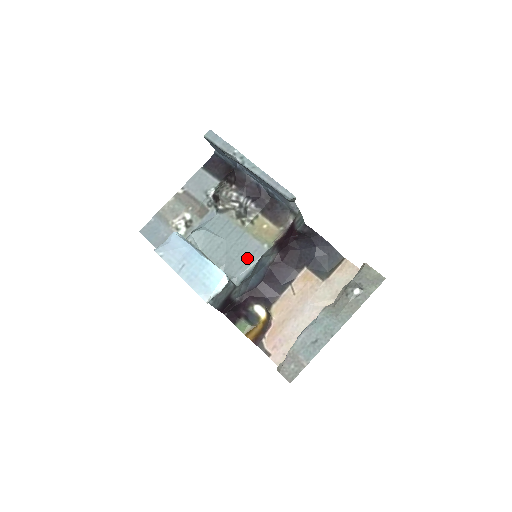
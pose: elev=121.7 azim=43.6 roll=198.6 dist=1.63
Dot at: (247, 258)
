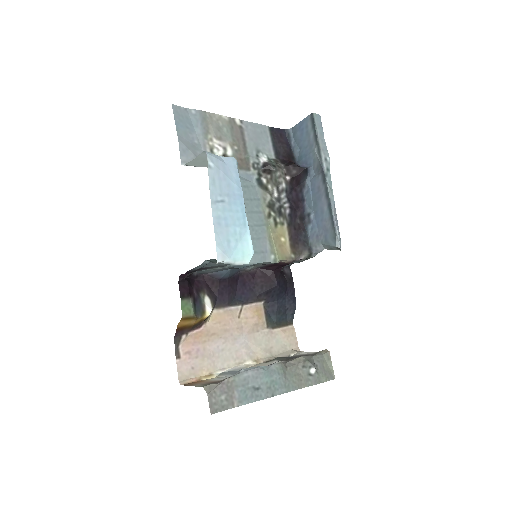
Dot at: occluded
